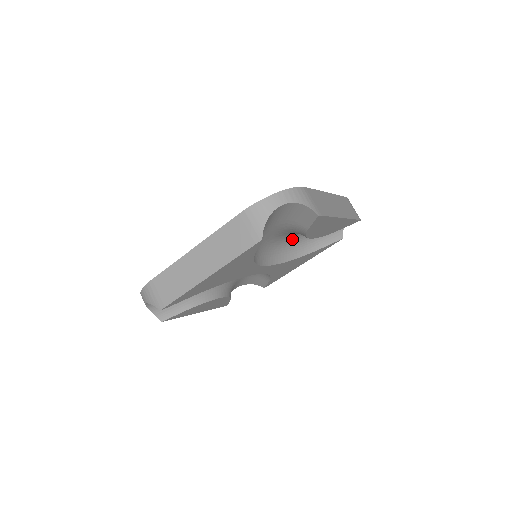
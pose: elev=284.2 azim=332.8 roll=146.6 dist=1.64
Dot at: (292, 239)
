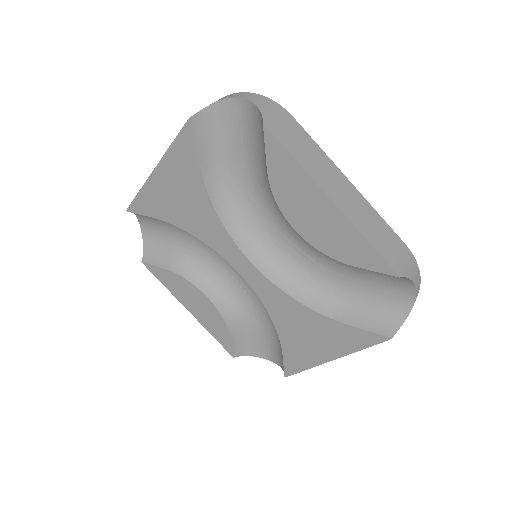
Dot at: (307, 265)
